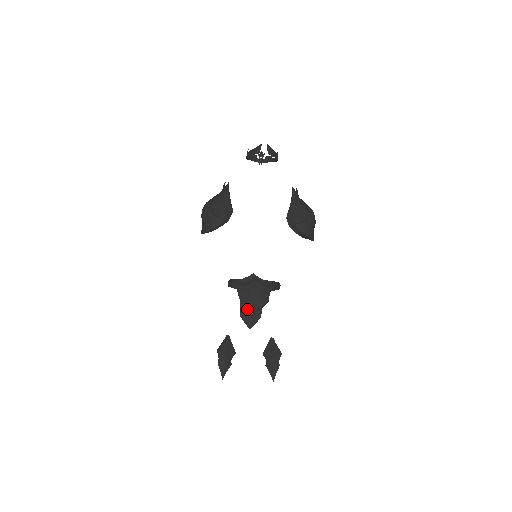
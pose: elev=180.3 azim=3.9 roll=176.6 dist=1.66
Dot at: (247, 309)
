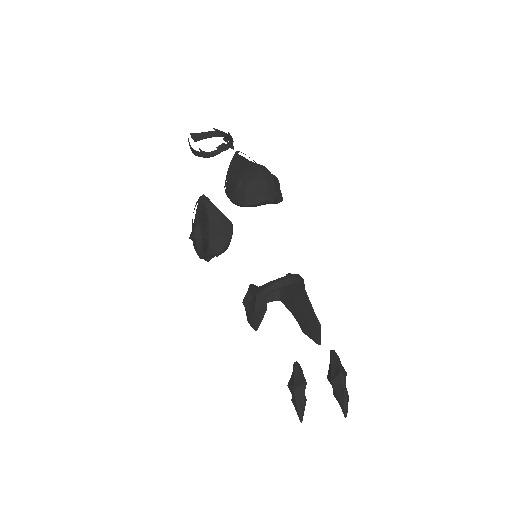
Dot at: (302, 321)
